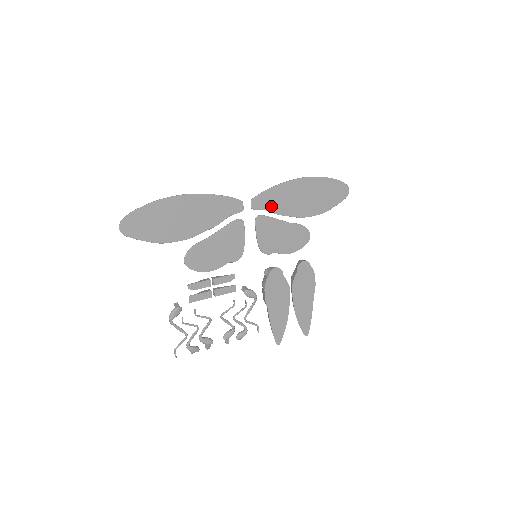
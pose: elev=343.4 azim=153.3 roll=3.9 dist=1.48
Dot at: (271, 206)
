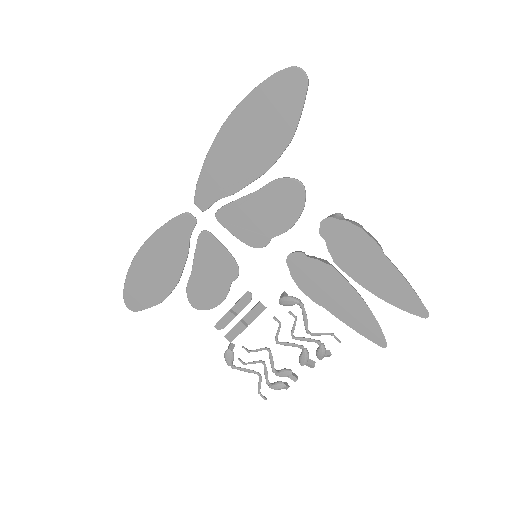
Dot at: (219, 191)
